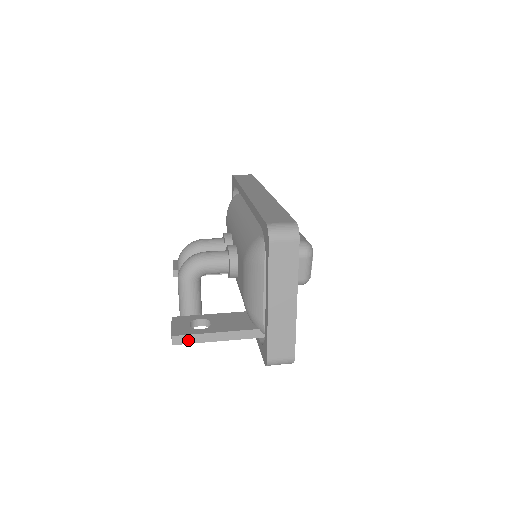
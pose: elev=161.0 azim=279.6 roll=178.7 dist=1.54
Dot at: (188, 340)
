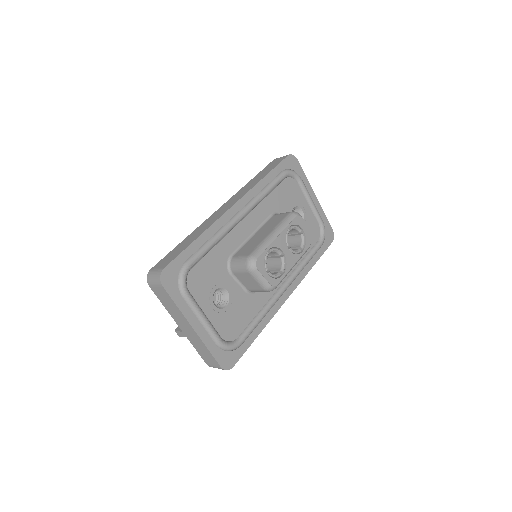
Dot at: (183, 335)
